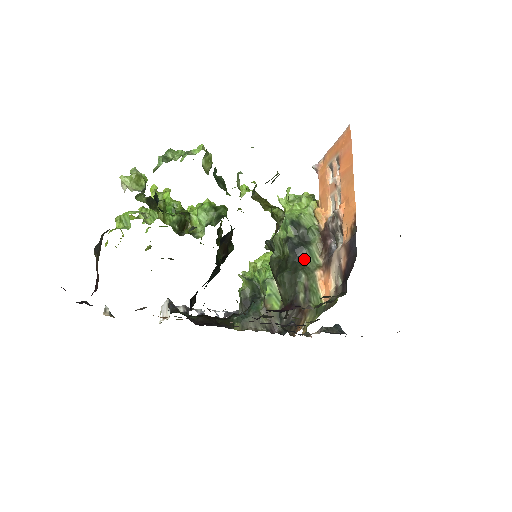
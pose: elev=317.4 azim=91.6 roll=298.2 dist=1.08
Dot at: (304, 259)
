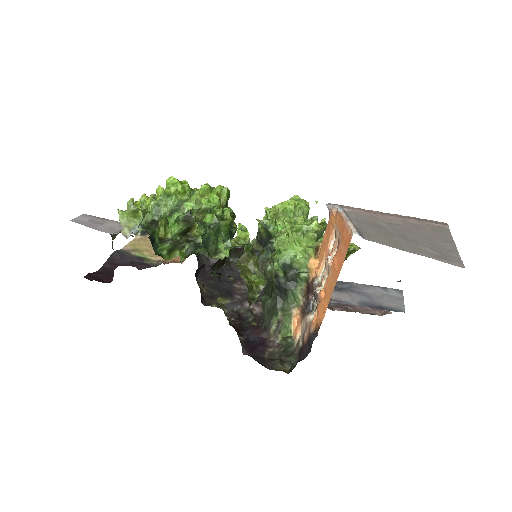
Dot at: (286, 297)
